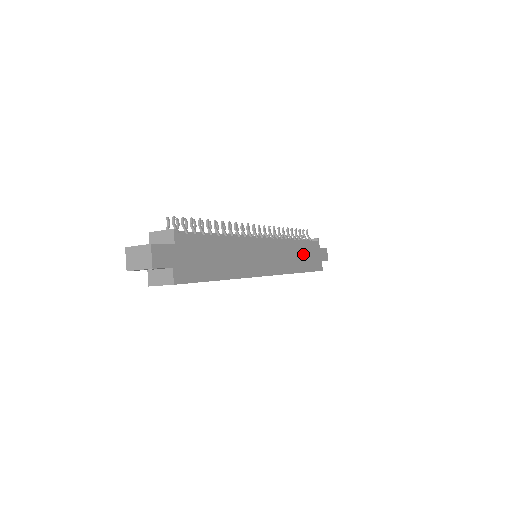
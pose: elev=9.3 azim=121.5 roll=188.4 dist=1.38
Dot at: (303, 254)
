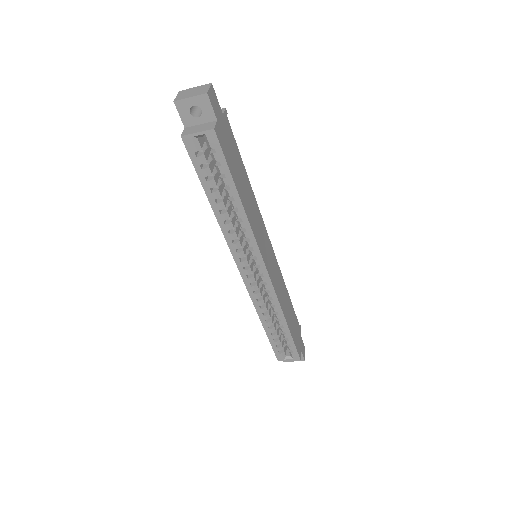
Dot at: (290, 313)
